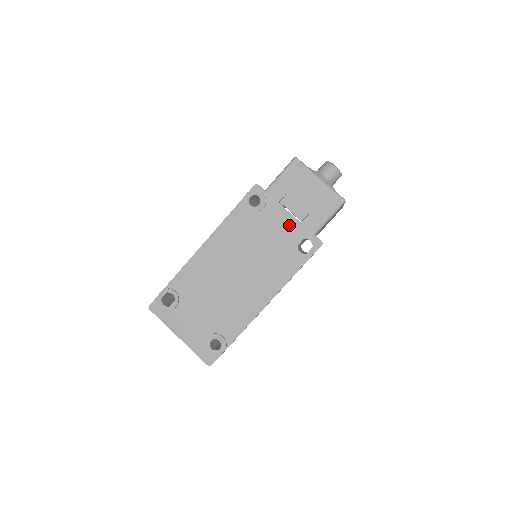
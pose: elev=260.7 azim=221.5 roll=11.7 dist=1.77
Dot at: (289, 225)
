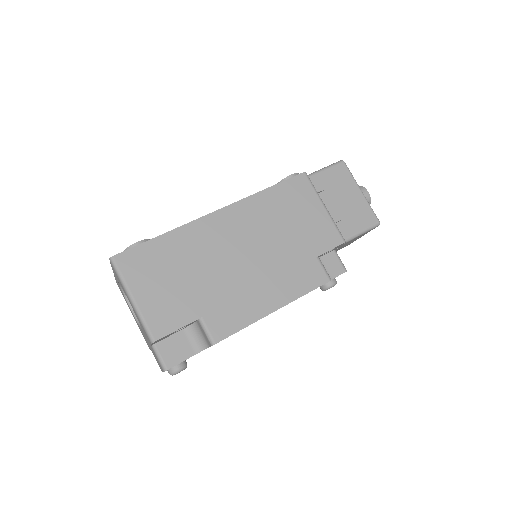
Dot at: occluded
